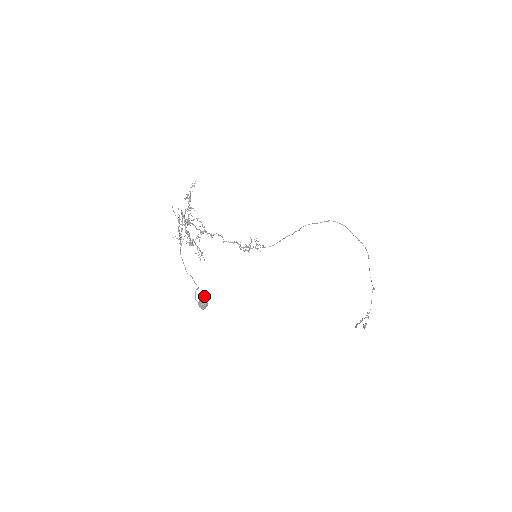
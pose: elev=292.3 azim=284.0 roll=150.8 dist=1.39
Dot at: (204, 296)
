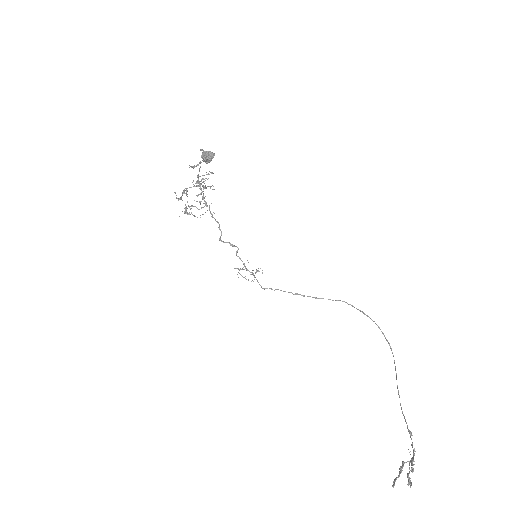
Dot at: occluded
